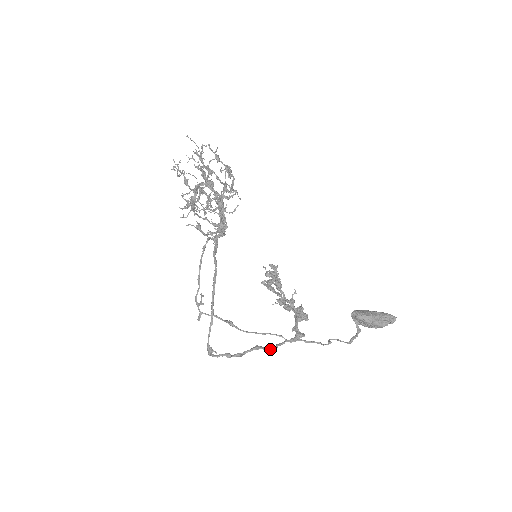
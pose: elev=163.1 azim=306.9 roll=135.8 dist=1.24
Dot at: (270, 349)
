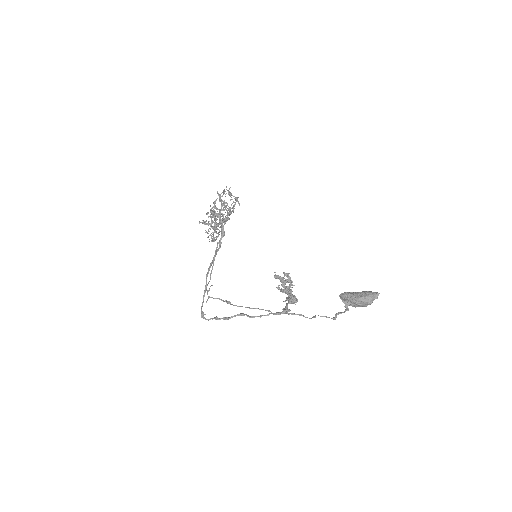
Dot at: (253, 316)
